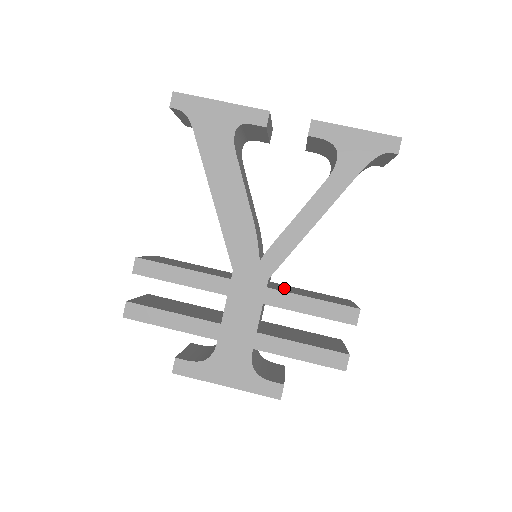
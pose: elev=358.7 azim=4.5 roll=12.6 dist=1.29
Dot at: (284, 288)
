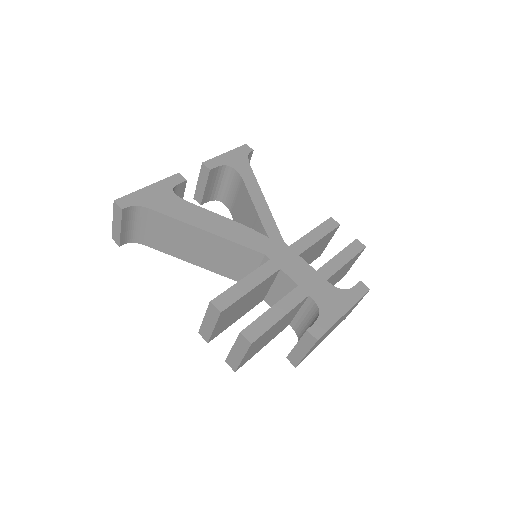
Dot at: occluded
